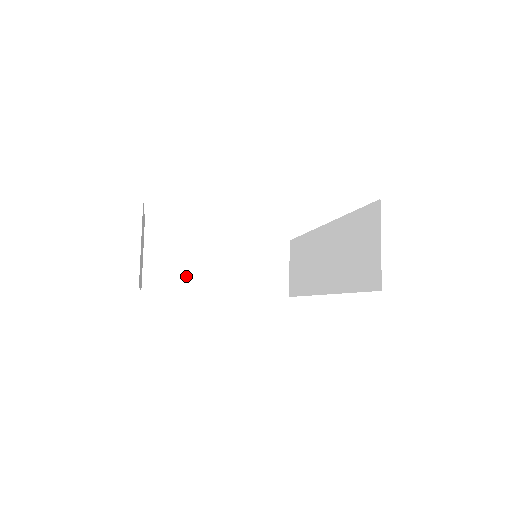
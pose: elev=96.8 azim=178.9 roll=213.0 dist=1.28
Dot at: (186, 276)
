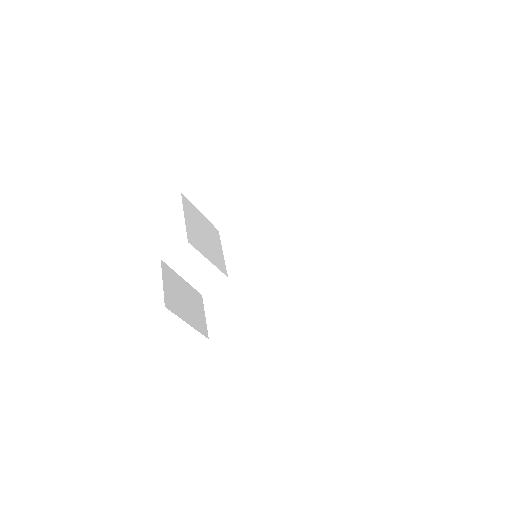
Dot at: (209, 251)
